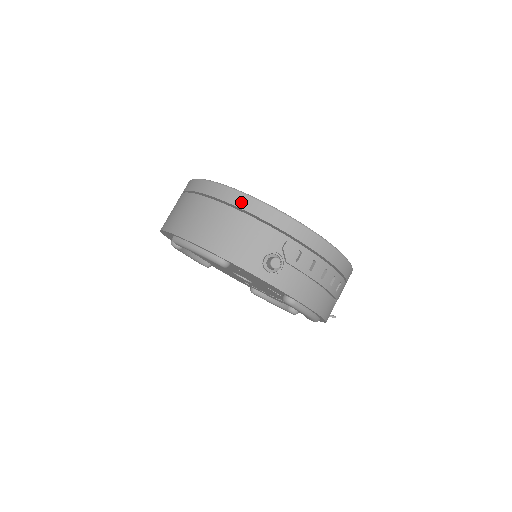
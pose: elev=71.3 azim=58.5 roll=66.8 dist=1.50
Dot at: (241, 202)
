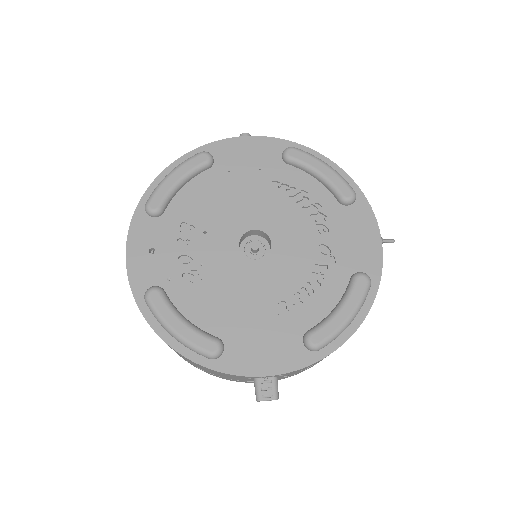
Dot at: occluded
